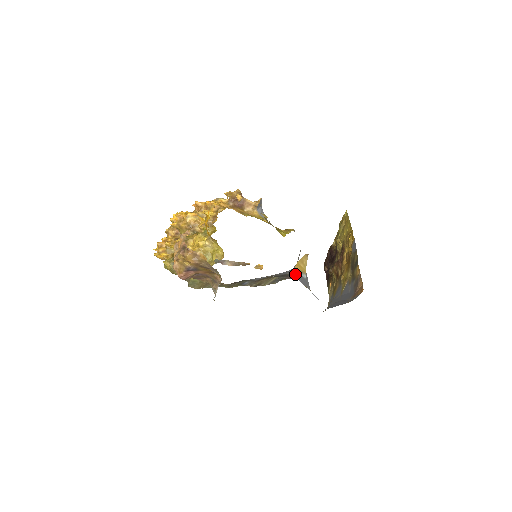
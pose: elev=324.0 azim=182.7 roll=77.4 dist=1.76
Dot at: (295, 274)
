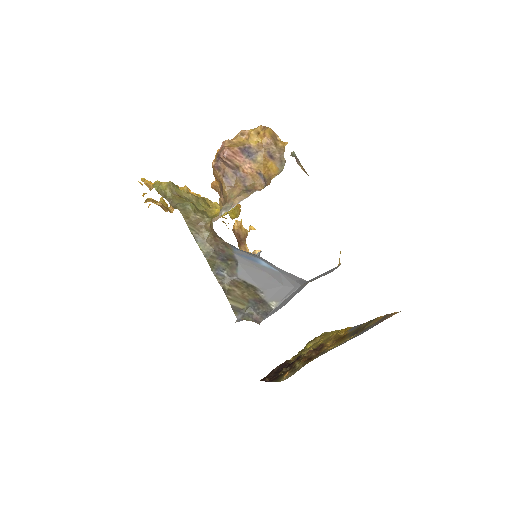
Dot at: occluded
